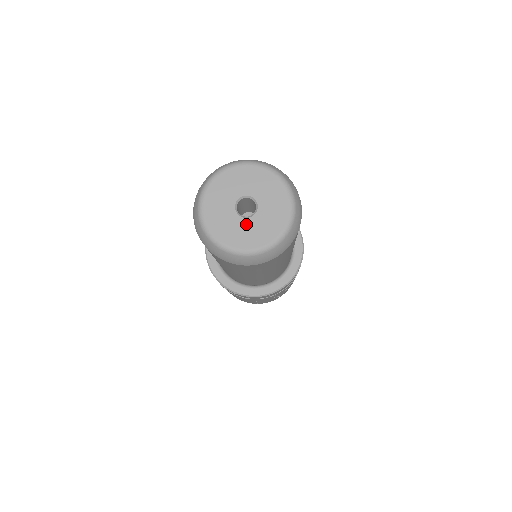
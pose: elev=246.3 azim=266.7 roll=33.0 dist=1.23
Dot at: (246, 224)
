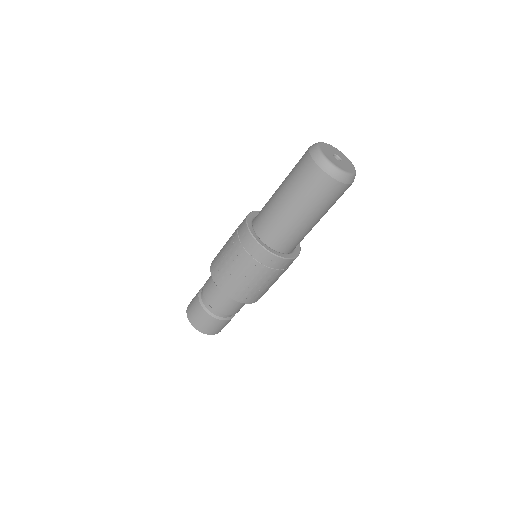
Dot at: (337, 160)
